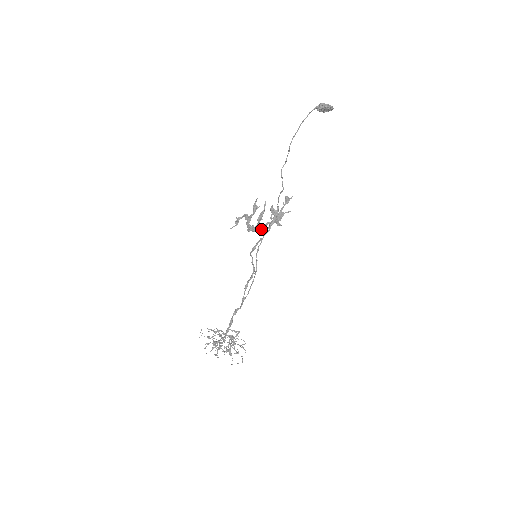
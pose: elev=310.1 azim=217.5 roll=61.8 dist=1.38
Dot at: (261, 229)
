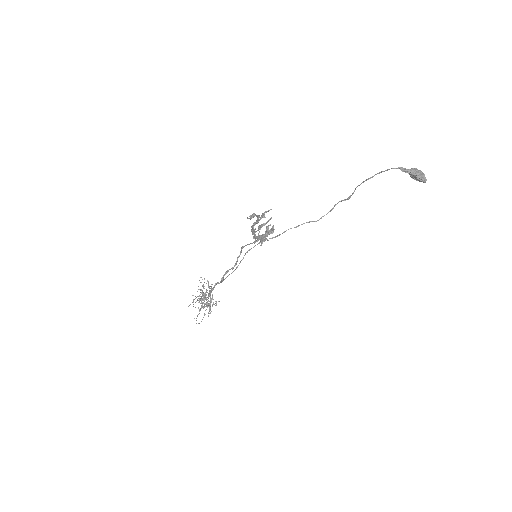
Dot at: (255, 237)
